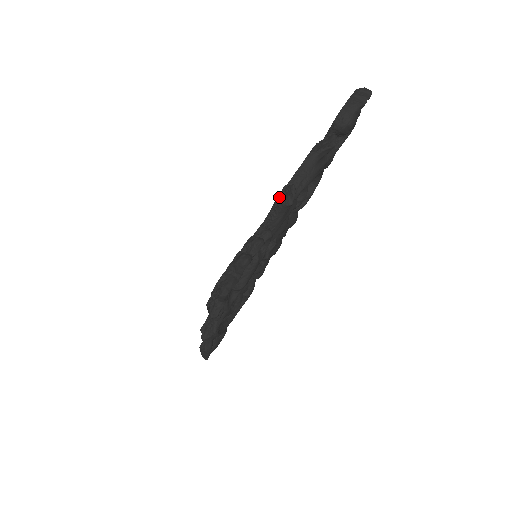
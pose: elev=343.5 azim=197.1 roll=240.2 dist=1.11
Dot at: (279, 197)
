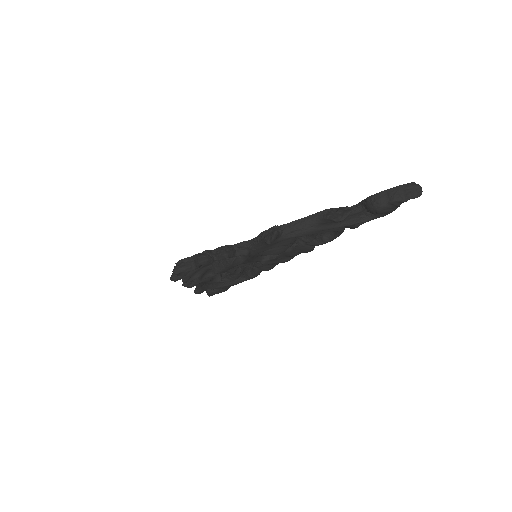
Dot at: (266, 231)
